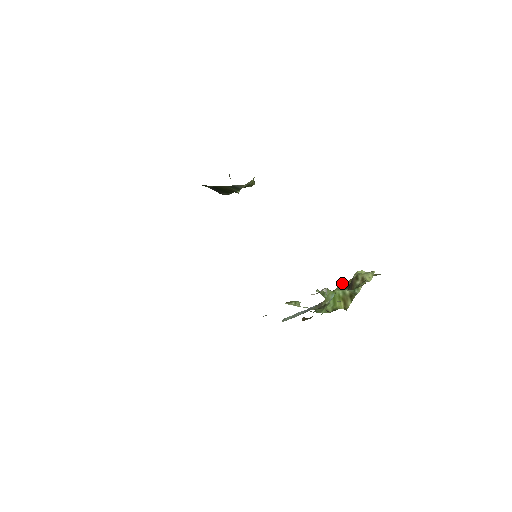
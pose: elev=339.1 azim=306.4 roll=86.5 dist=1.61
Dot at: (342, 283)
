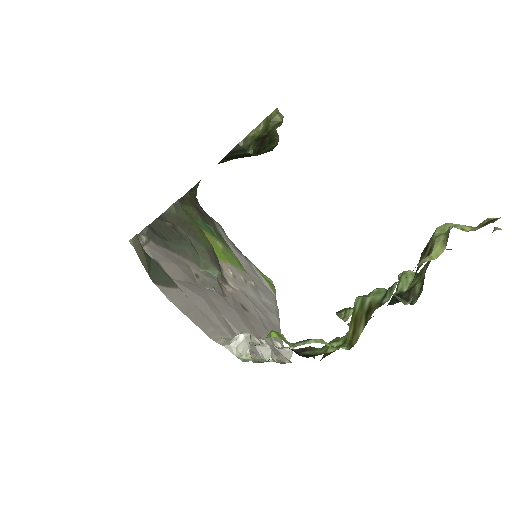
Dot at: occluded
